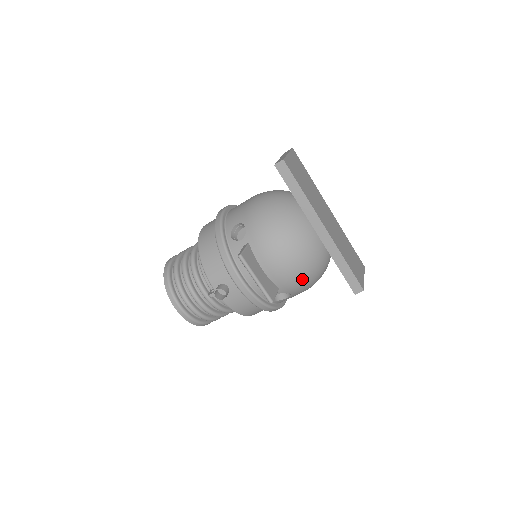
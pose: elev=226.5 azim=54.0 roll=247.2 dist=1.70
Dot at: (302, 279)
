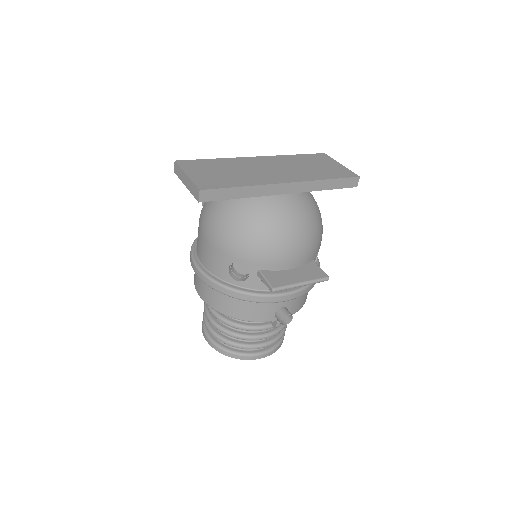
Dot at: (318, 233)
